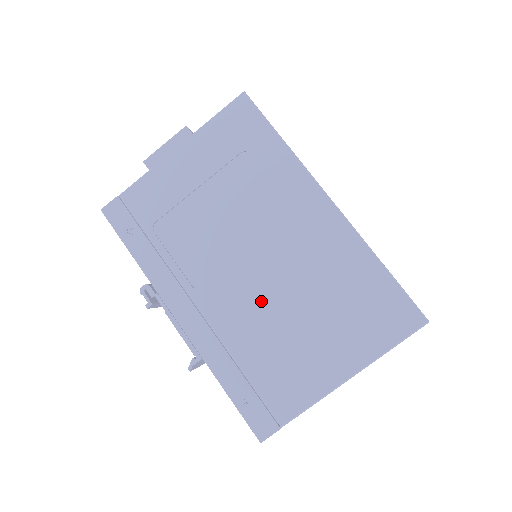
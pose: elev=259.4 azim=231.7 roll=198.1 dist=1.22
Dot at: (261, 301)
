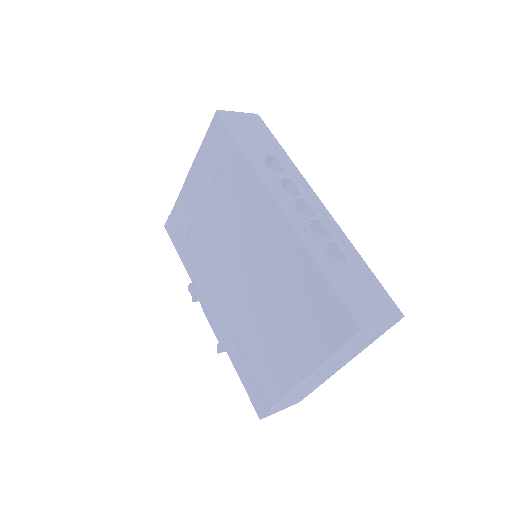
Dot at: (247, 300)
